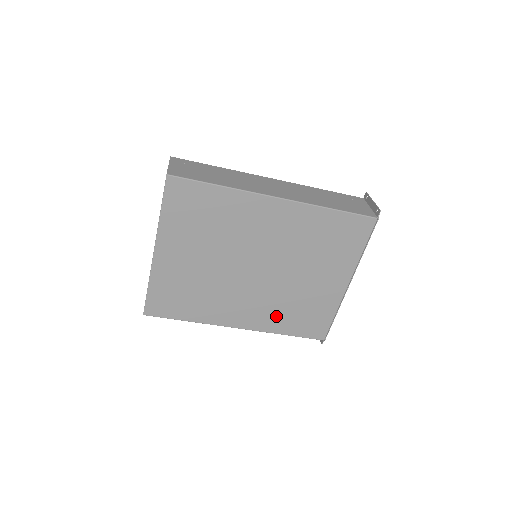
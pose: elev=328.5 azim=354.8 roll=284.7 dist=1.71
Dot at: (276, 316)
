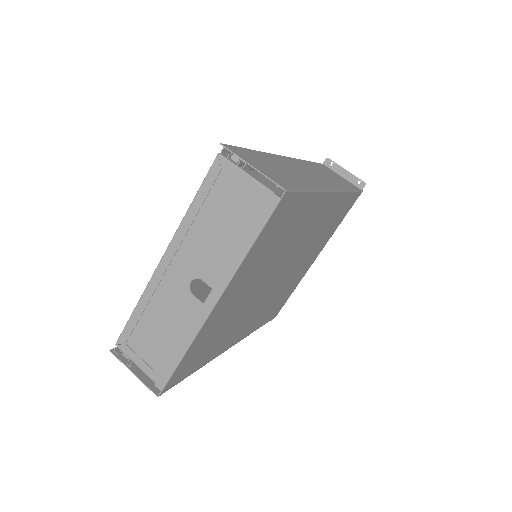
Dot at: (262, 315)
